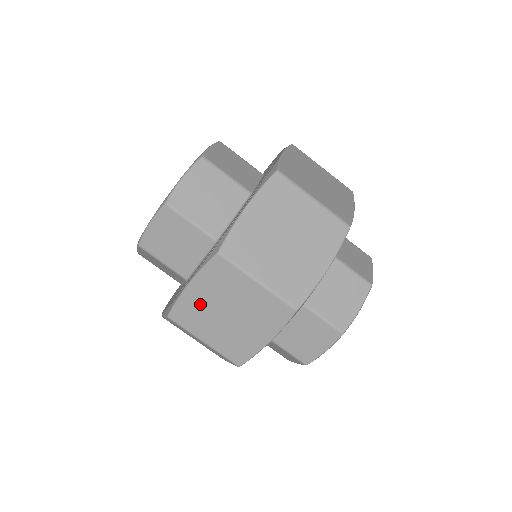
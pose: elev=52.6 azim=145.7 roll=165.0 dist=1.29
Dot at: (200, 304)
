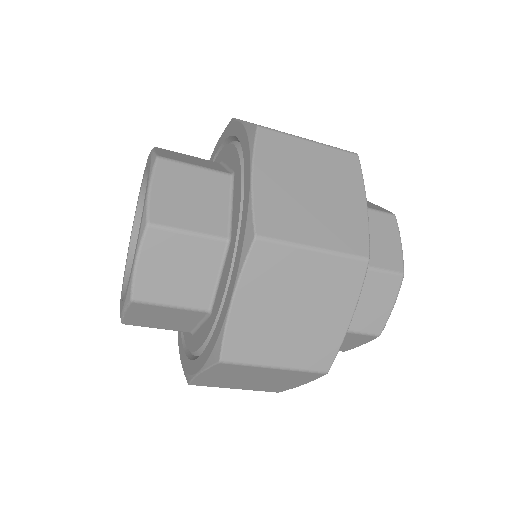
Dot at: (218, 379)
